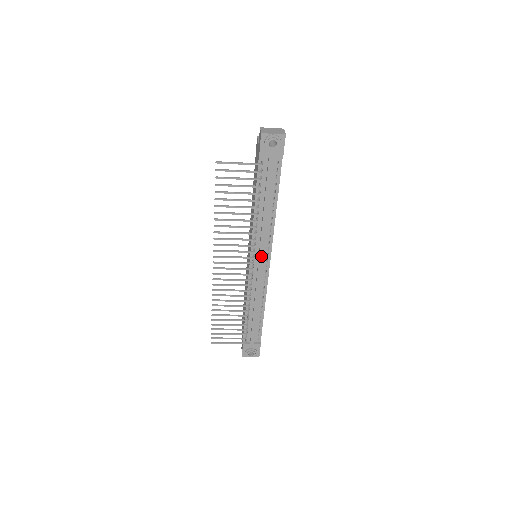
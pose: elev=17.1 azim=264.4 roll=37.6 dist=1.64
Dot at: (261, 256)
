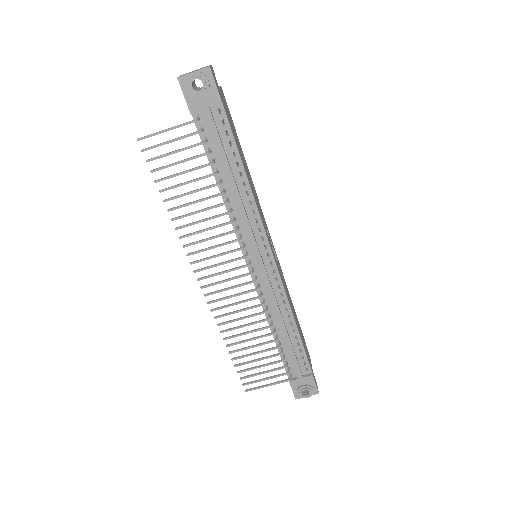
Dot at: (257, 251)
